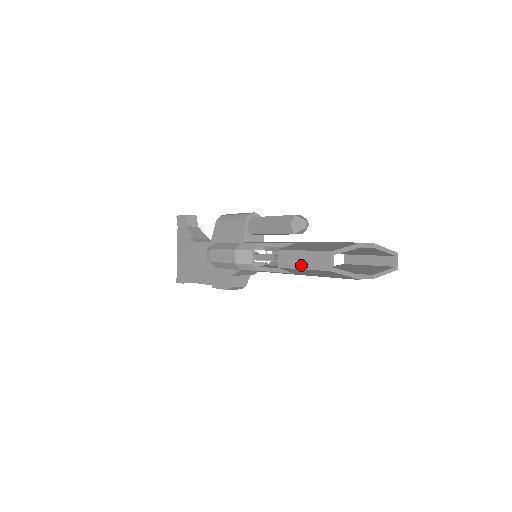
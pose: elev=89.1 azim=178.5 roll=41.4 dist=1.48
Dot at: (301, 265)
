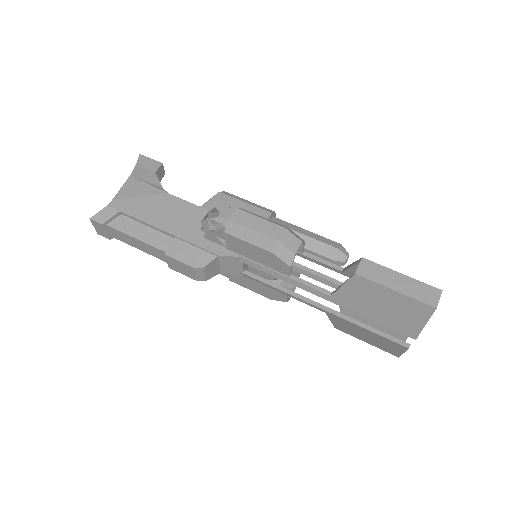
Dot at: (394, 285)
